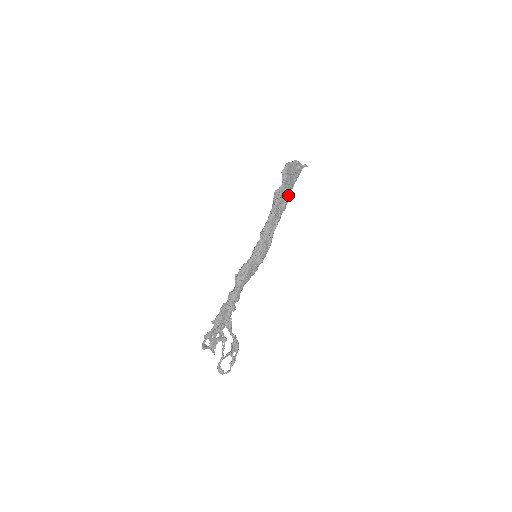
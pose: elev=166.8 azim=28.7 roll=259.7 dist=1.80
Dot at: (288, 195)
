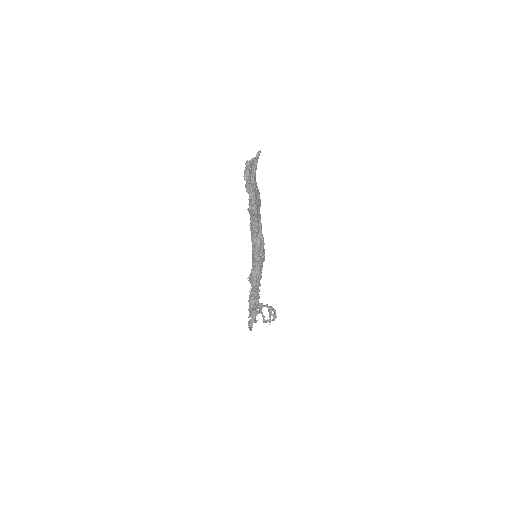
Dot at: (259, 197)
